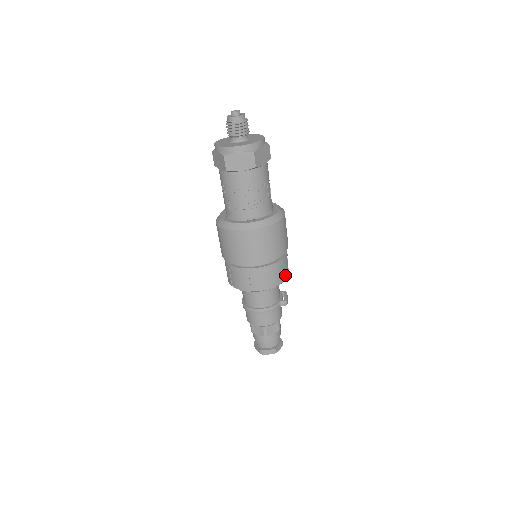
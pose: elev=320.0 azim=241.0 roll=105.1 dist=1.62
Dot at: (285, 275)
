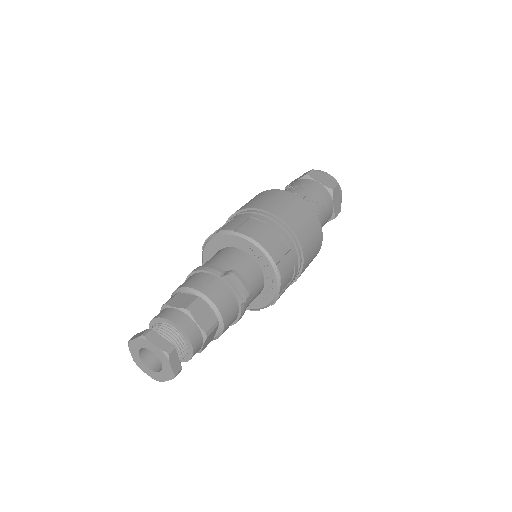
Dot at: (258, 235)
